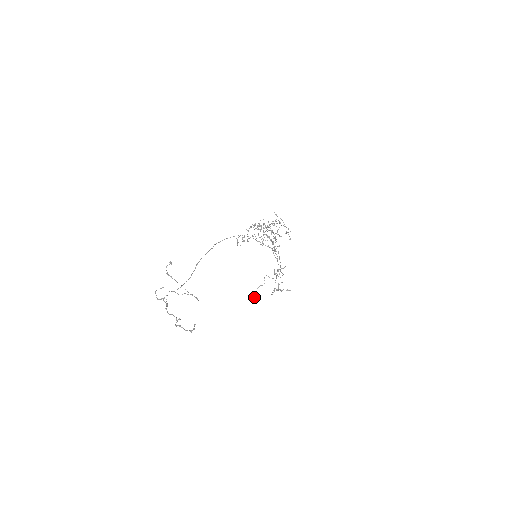
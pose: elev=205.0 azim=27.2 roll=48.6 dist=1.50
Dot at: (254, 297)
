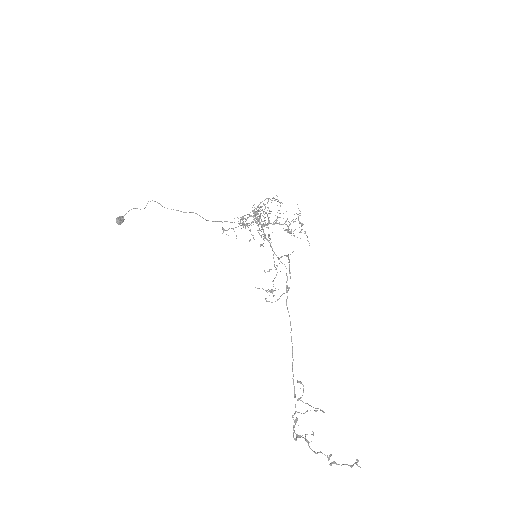
Dot at: (118, 220)
